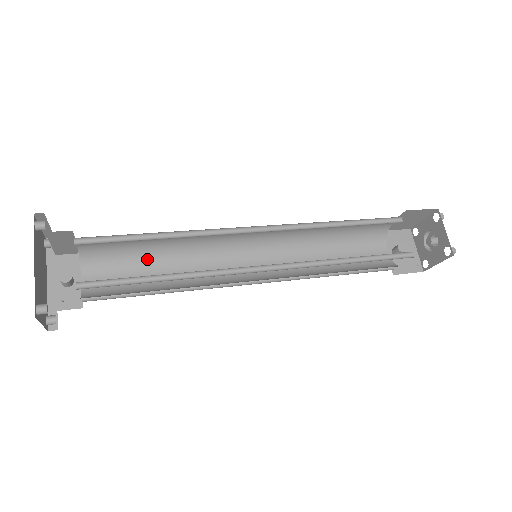
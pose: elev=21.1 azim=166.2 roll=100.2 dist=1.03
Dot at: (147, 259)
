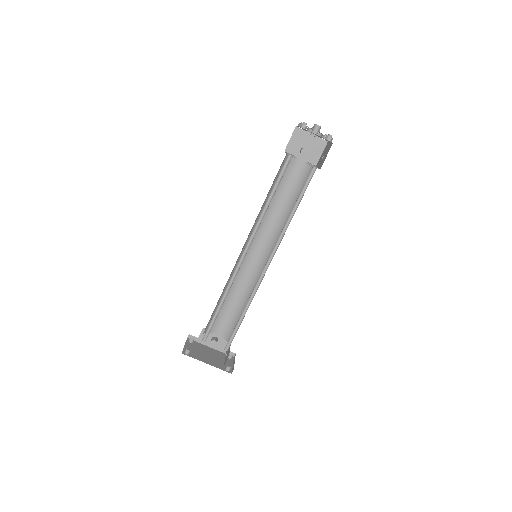
Dot at: (224, 303)
